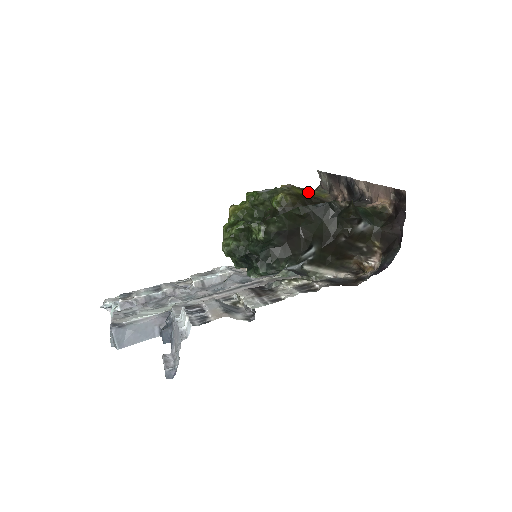
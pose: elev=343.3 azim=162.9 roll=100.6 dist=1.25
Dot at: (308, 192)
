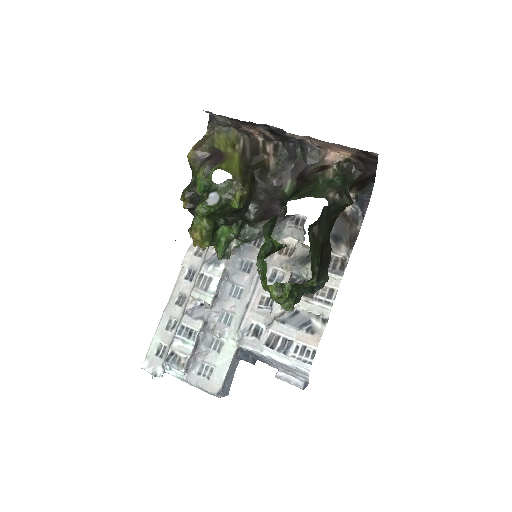
Dot at: (225, 149)
